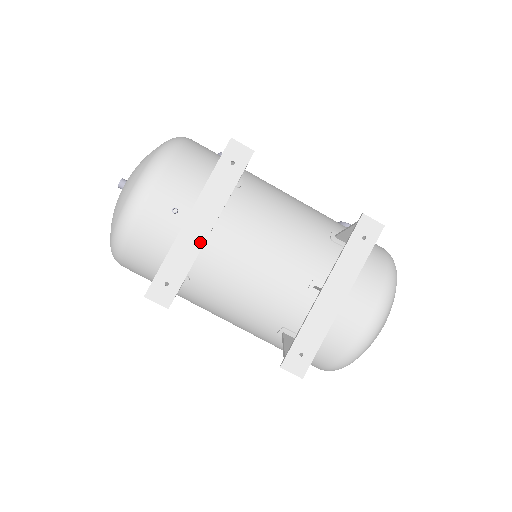
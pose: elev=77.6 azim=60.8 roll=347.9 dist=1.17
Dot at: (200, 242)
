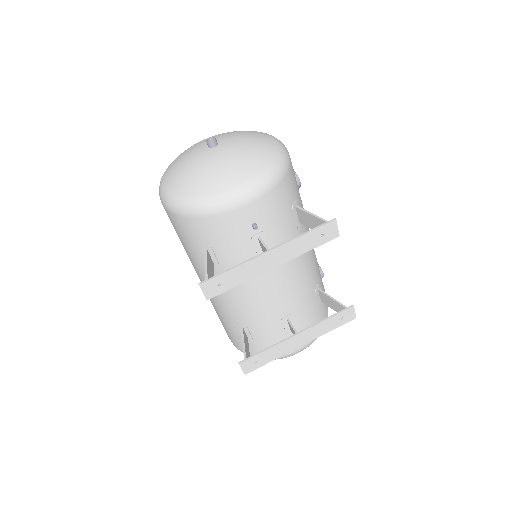
Dot at: (262, 271)
